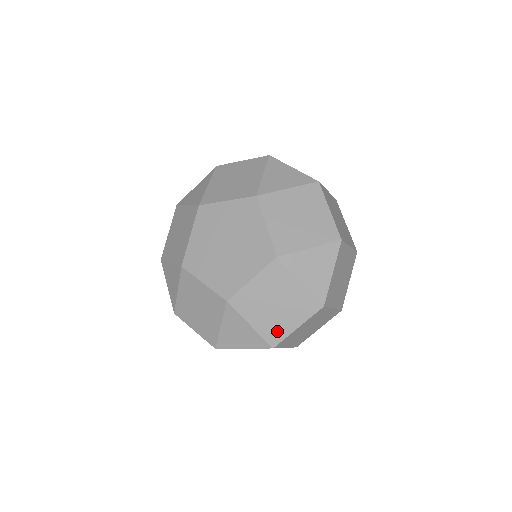
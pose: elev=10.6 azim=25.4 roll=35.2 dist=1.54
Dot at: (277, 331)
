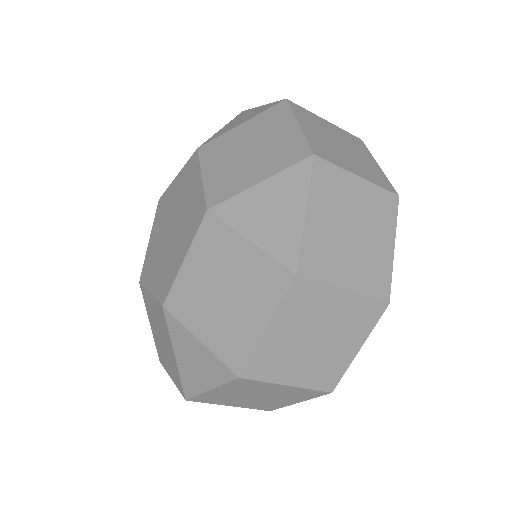
Dot at: (237, 342)
